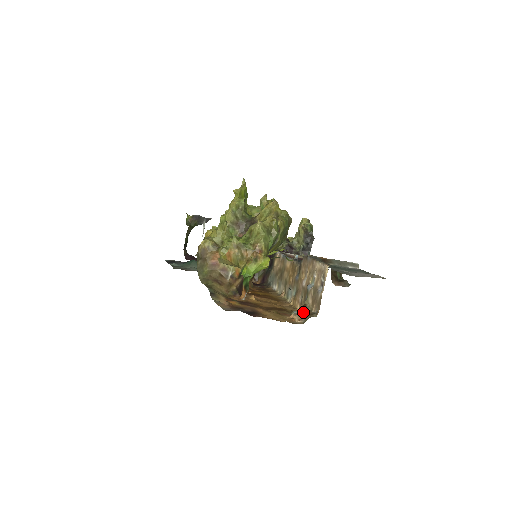
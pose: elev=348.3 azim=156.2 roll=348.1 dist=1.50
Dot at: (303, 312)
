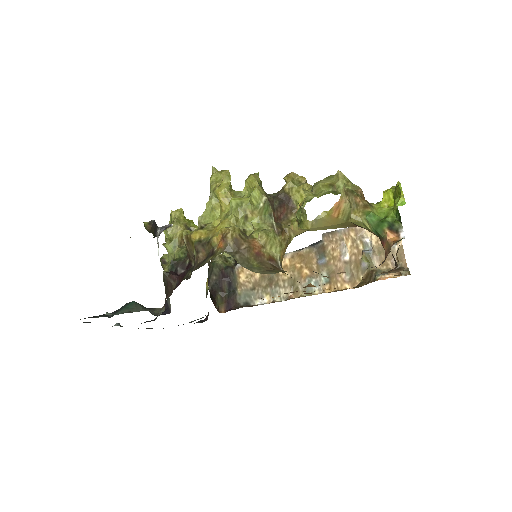
Dot at: (386, 272)
